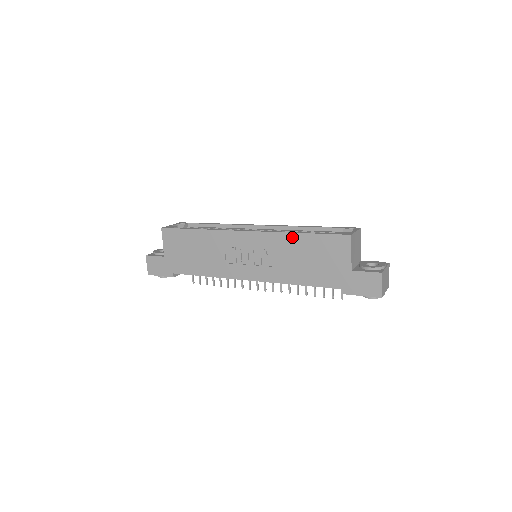
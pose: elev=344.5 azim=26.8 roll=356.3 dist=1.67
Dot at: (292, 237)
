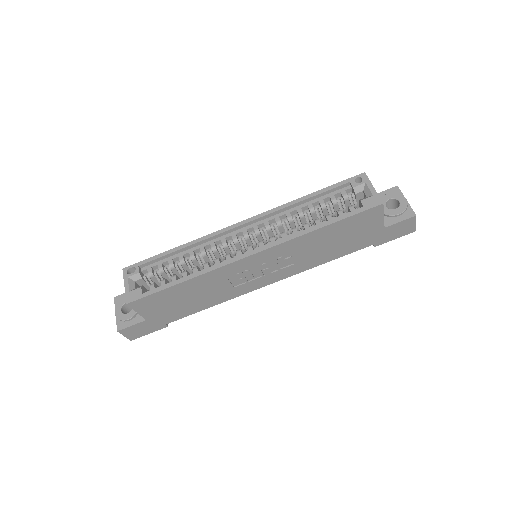
Dot at: (313, 234)
